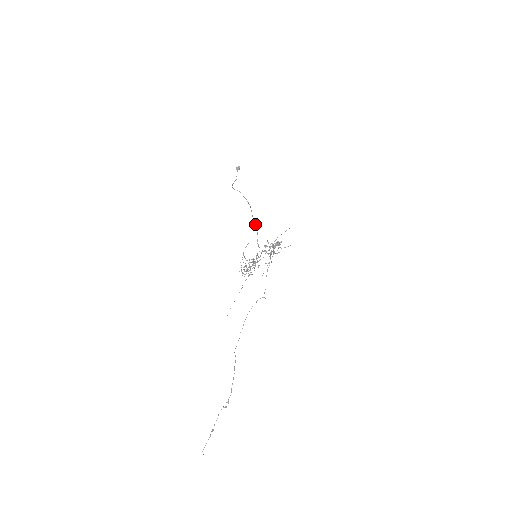
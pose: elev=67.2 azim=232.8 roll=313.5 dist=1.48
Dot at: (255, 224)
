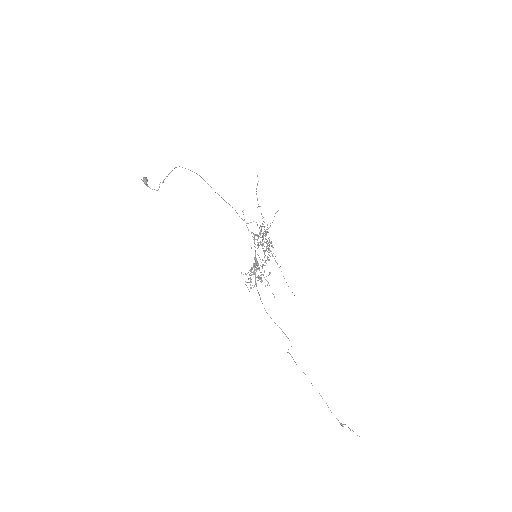
Dot at: occluded
